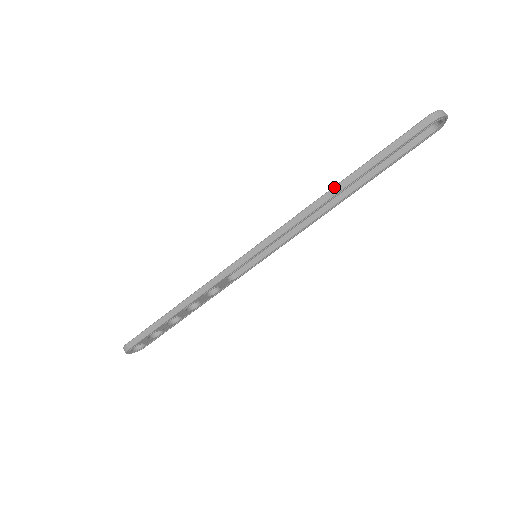
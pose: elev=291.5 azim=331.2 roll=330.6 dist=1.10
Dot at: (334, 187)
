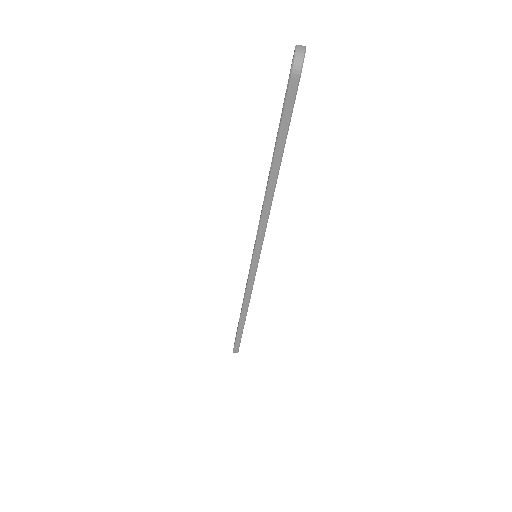
Dot at: (267, 188)
